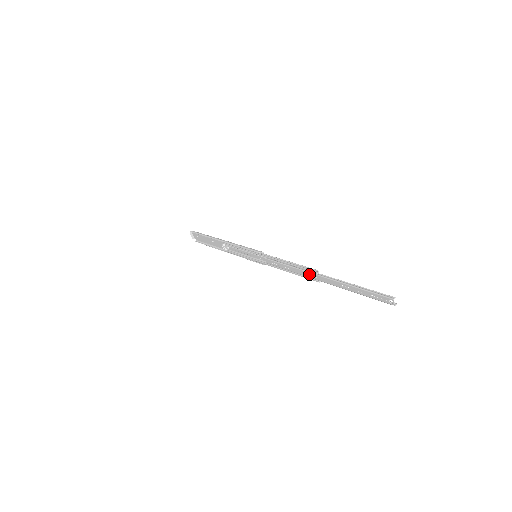
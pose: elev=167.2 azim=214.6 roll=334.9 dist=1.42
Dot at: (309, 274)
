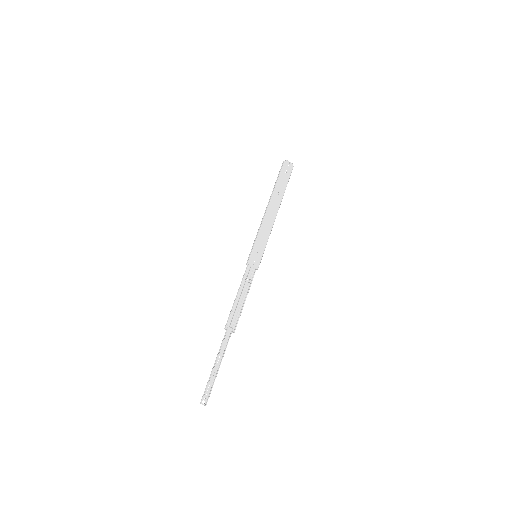
Dot at: (231, 322)
